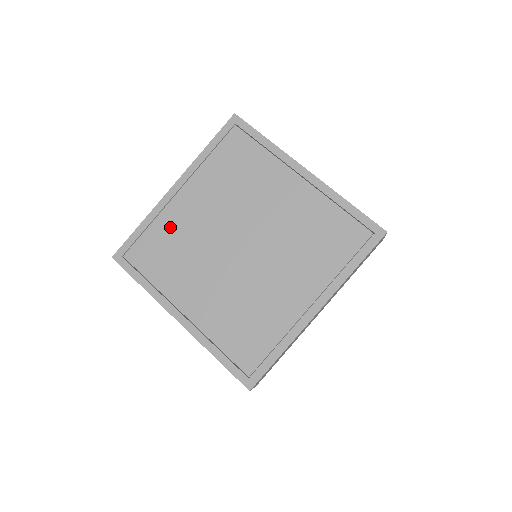
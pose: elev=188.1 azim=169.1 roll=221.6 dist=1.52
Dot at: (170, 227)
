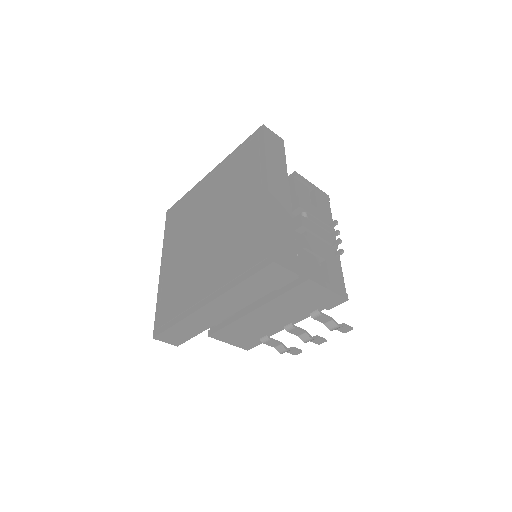
Dot at: (193, 202)
